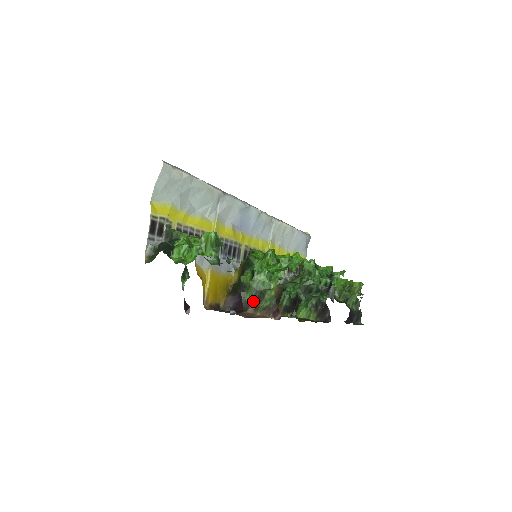
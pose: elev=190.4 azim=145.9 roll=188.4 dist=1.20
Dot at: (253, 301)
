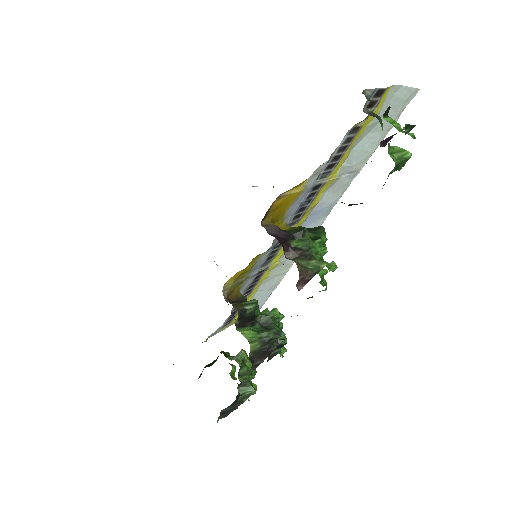
Dot at: (296, 252)
